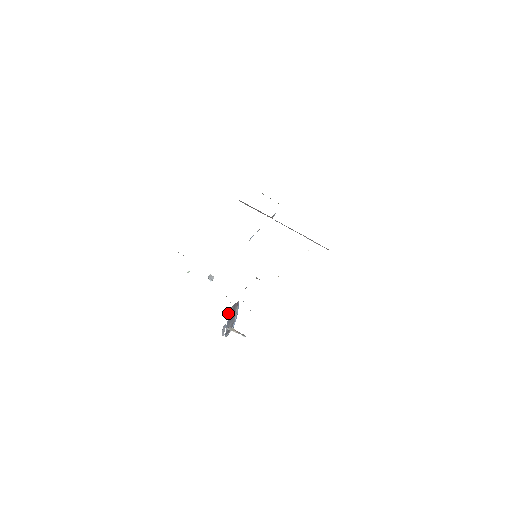
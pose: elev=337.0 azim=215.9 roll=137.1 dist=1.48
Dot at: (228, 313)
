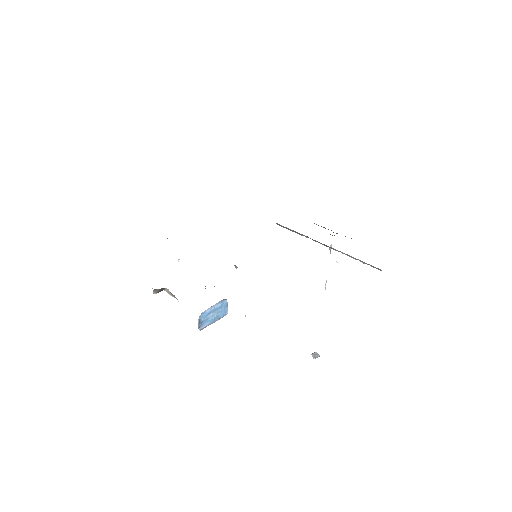
Dot at: (218, 314)
